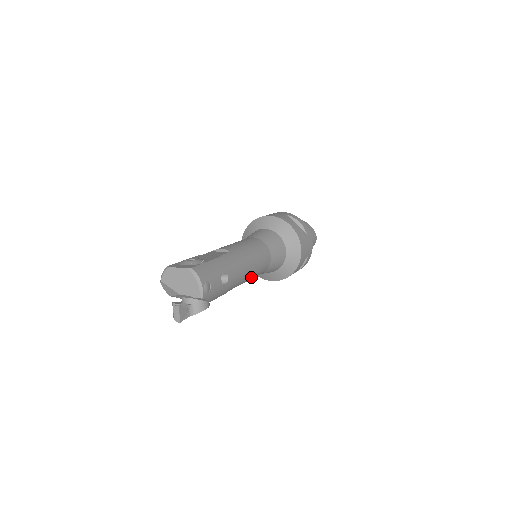
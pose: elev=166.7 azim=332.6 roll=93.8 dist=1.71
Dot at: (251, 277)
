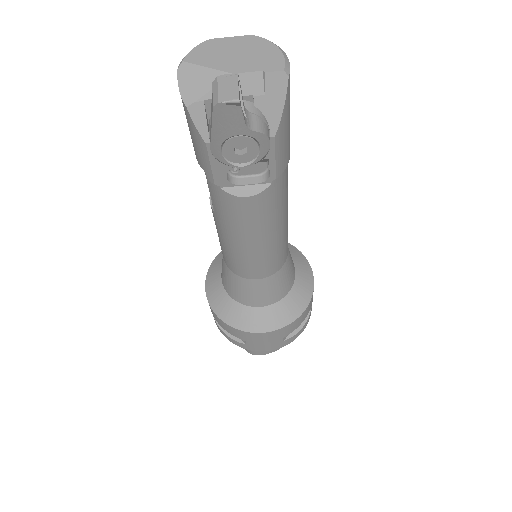
Dot at: (280, 233)
